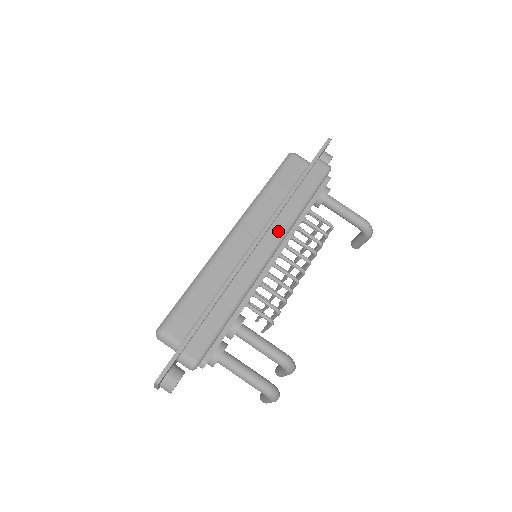
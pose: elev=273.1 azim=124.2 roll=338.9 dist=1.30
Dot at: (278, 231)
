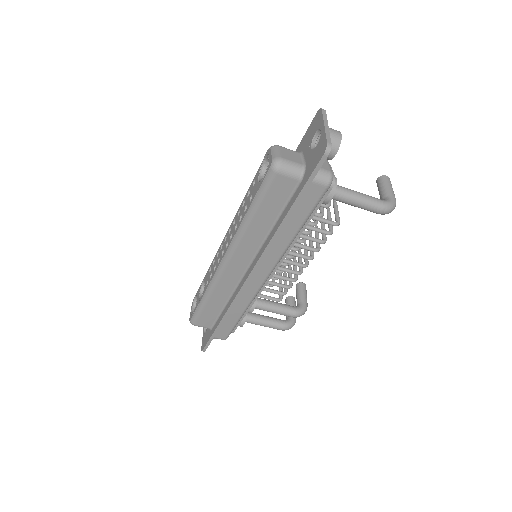
Dot at: (270, 262)
